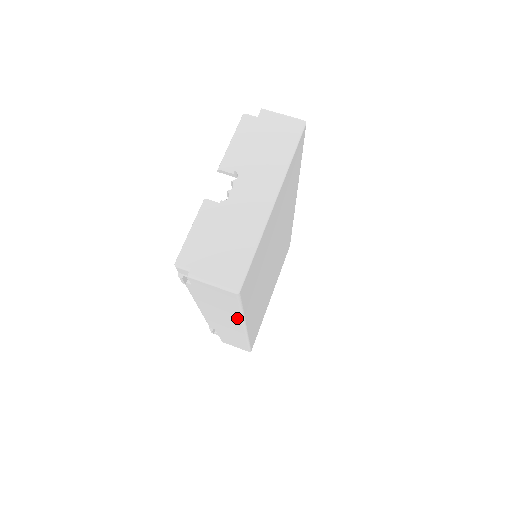
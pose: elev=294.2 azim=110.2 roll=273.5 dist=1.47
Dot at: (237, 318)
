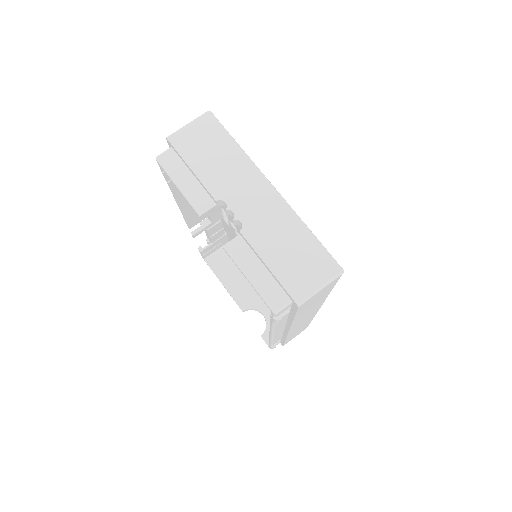
Dot at: occluded
